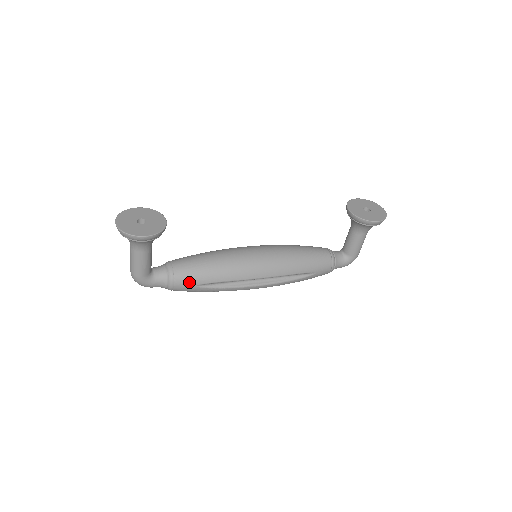
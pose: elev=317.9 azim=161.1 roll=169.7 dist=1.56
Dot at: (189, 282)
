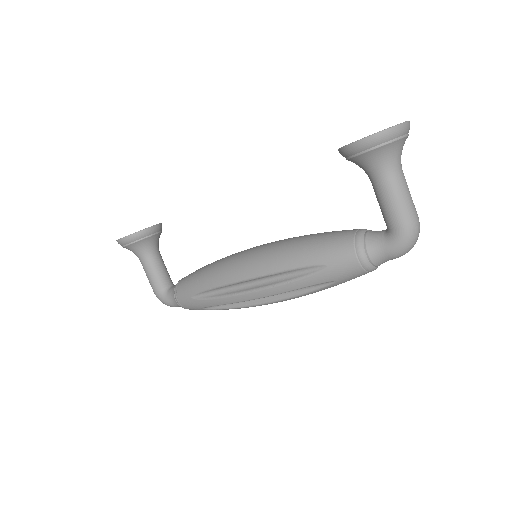
Dot at: (185, 293)
